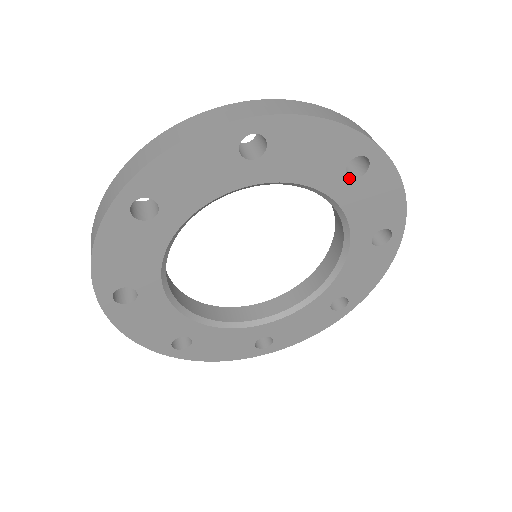
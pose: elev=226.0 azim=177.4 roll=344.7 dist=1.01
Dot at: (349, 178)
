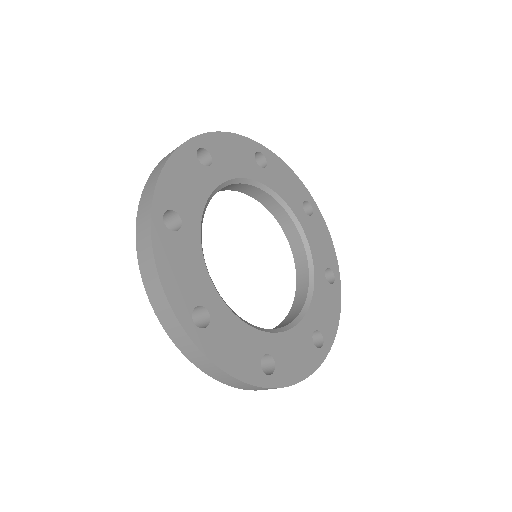
Dot at: (262, 168)
